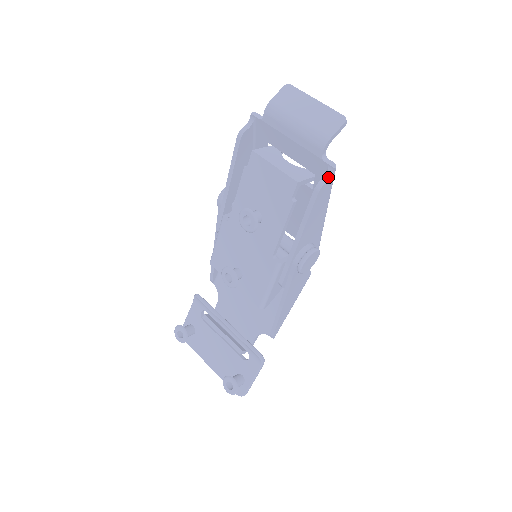
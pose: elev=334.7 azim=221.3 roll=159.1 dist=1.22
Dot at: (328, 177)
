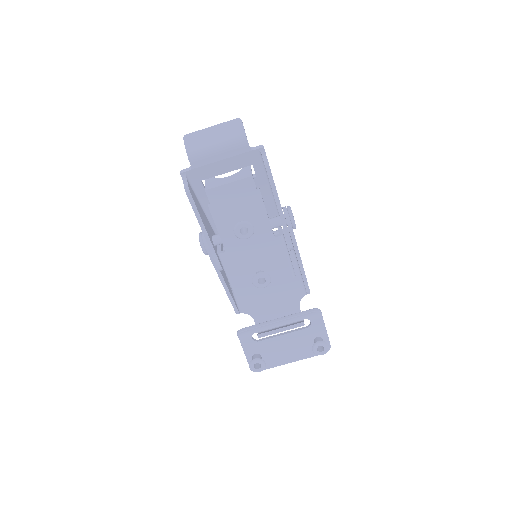
Dot at: (265, 156)
